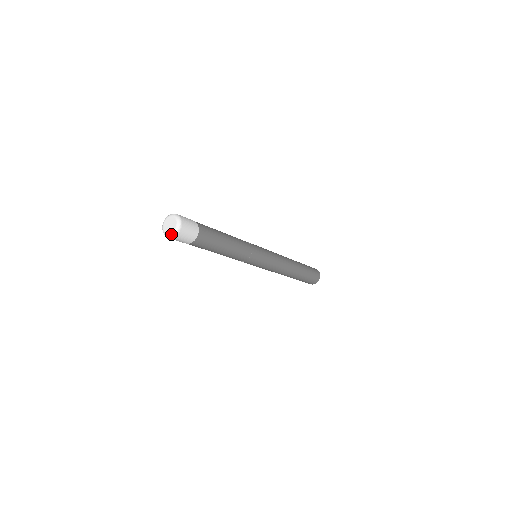
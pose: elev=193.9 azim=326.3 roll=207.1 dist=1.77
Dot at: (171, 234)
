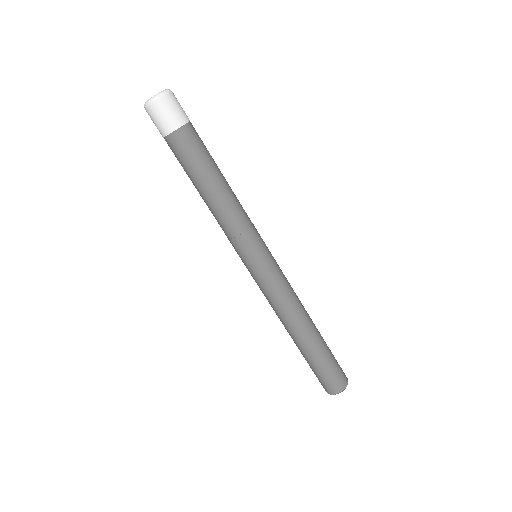
Dot at: (161, 91)
